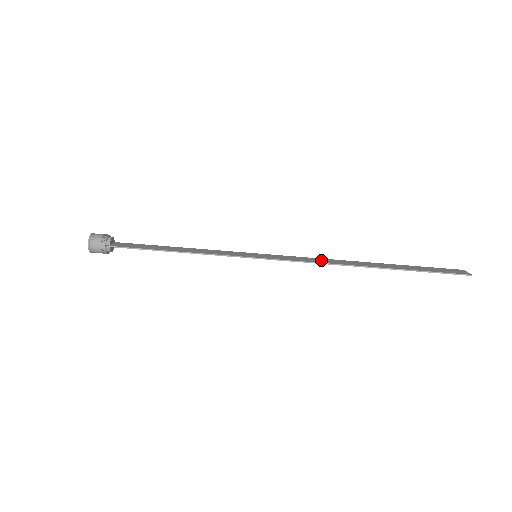
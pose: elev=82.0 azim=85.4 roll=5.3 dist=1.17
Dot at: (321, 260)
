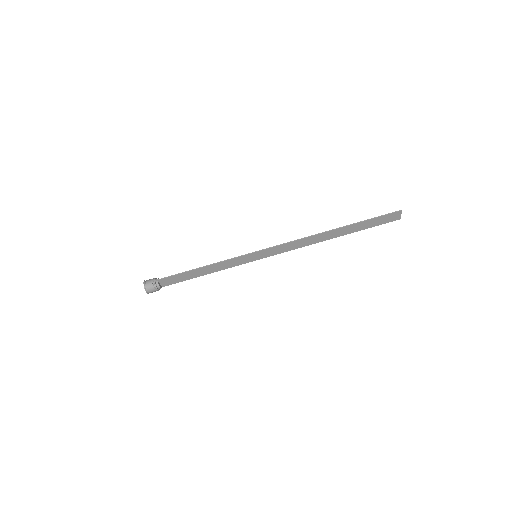
Dot at: (300, 243)
